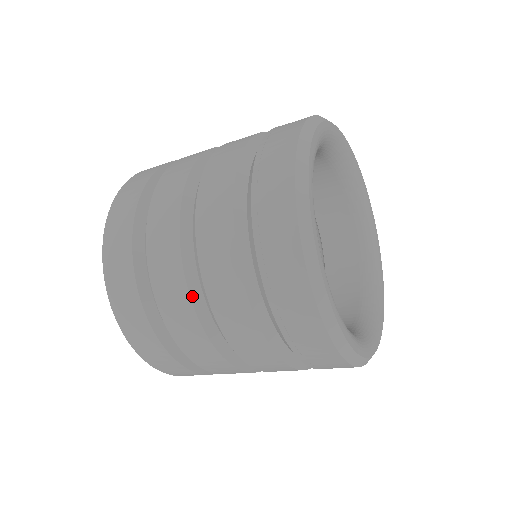
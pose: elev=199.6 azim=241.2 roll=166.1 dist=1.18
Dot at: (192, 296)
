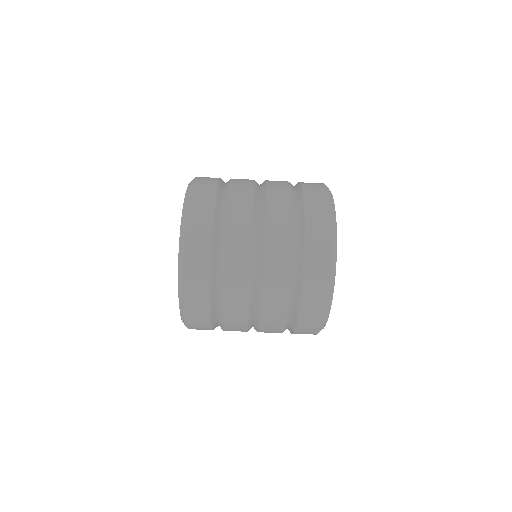
Dot at: (255, 193)
